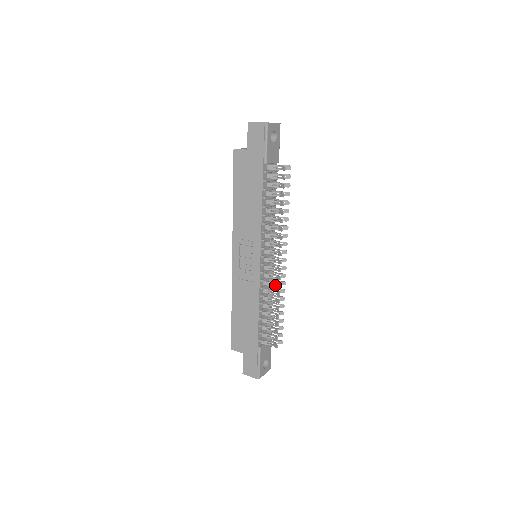
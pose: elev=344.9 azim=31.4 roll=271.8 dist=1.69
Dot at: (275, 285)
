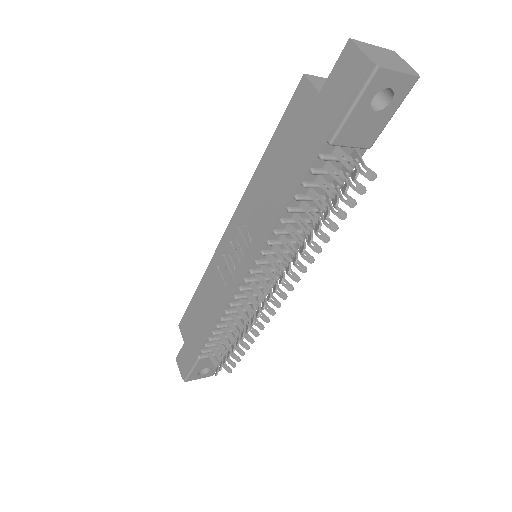
Dot at: (251, 314)
